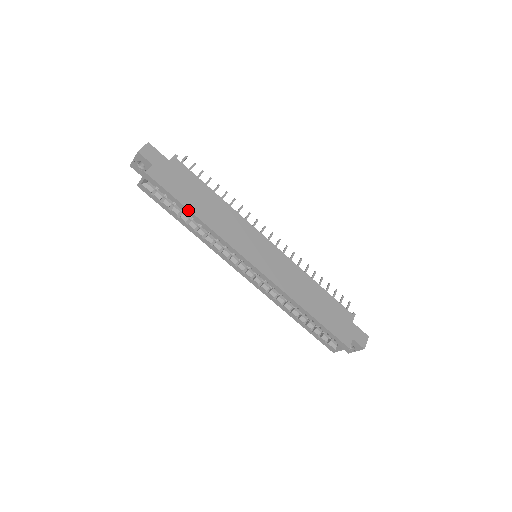
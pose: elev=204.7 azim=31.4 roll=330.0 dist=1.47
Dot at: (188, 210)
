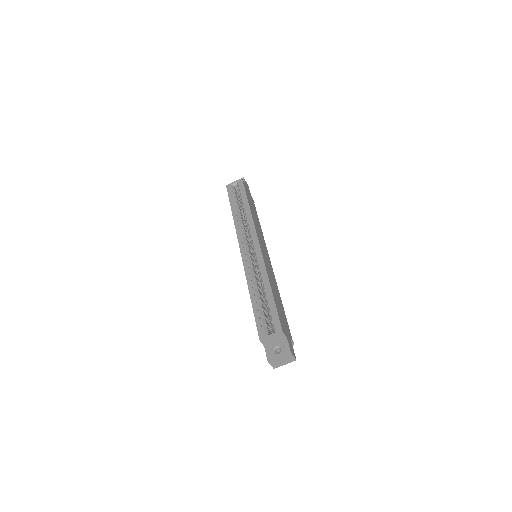
Dot at: (247, 200)
